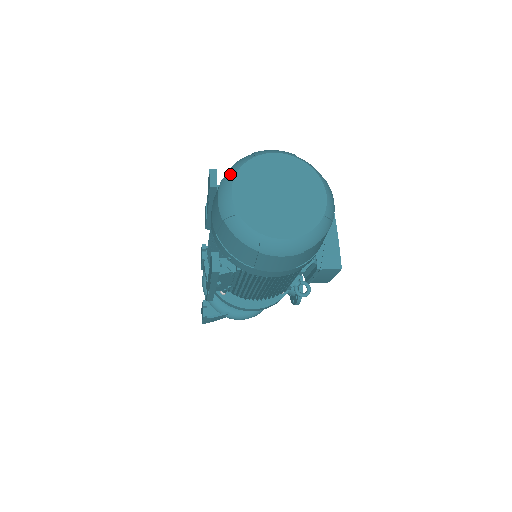
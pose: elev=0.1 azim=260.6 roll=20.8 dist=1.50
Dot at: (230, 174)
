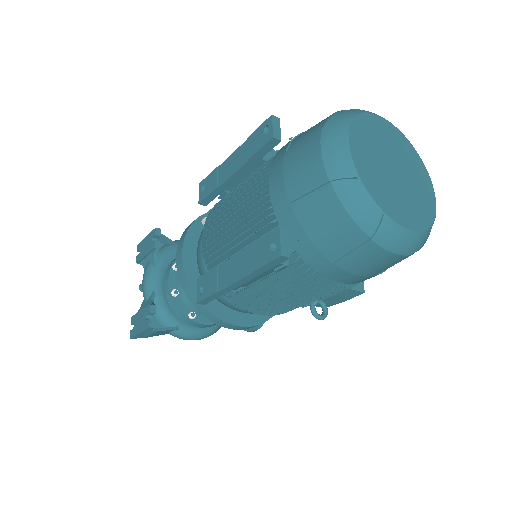
Dot at: (339, 122)
